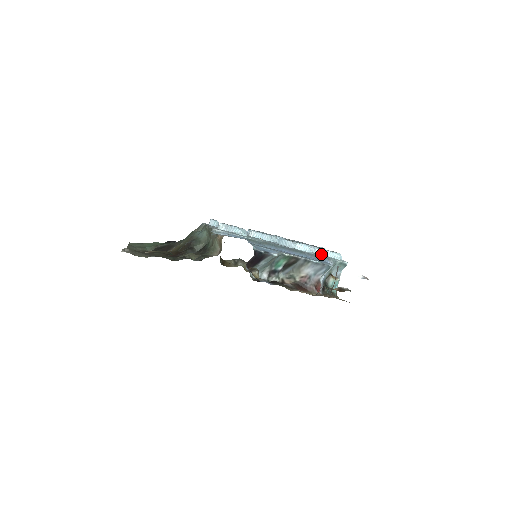
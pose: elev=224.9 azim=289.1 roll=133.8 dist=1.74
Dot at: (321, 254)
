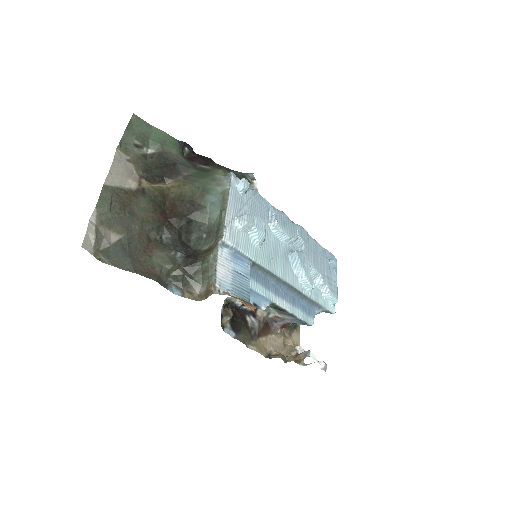
Dot at: (321, 289)
